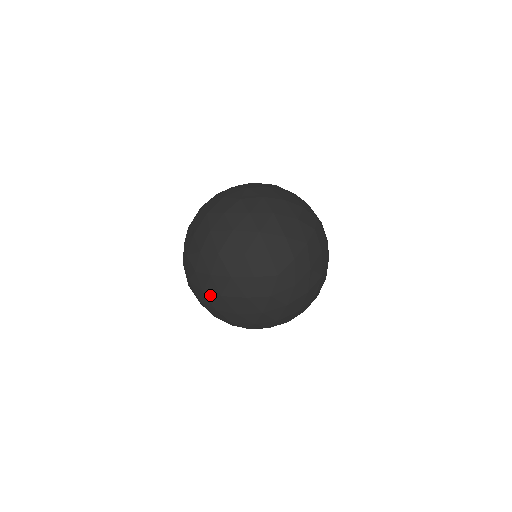
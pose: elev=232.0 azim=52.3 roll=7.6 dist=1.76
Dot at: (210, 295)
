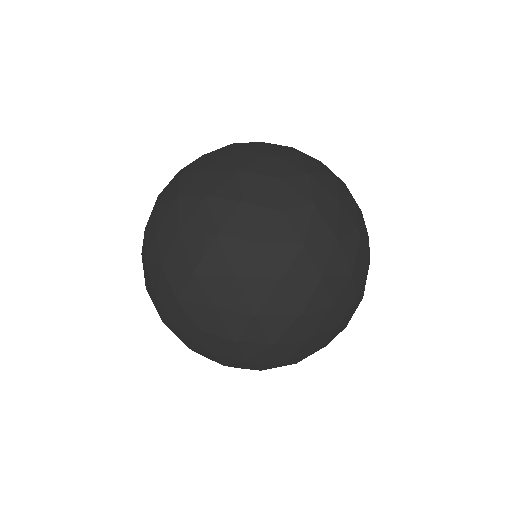
Dot at: (245, 334)
